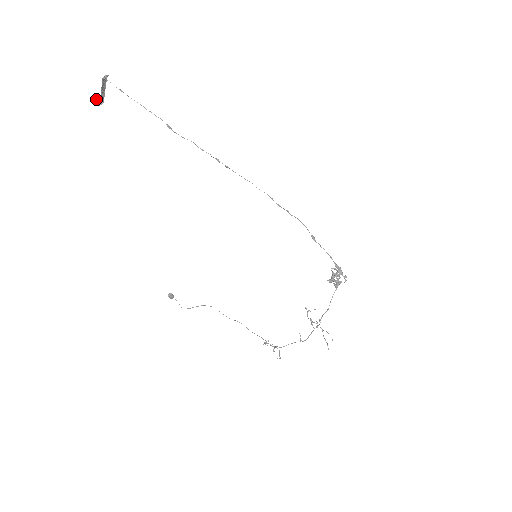
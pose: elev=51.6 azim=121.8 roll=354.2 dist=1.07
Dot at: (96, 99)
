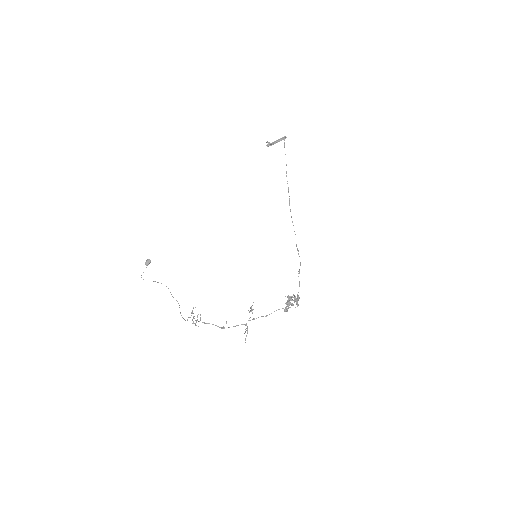
Dot at: (268, 143)
